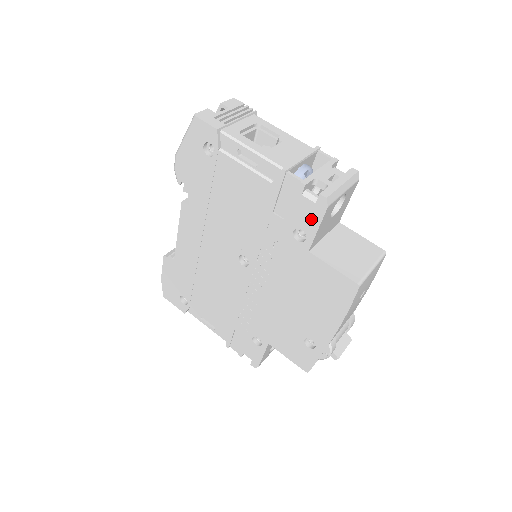
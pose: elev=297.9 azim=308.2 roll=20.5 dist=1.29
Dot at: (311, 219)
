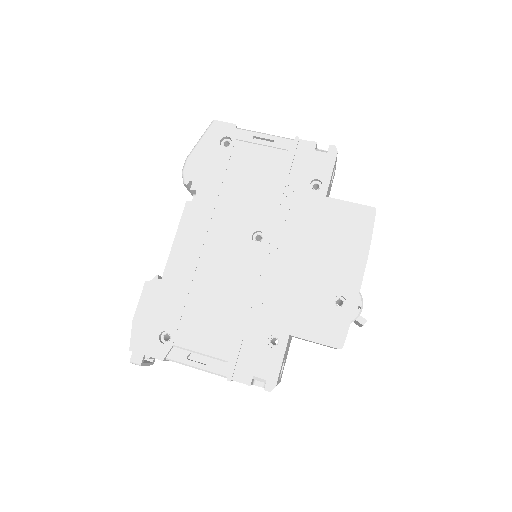
Dot at: (325, 167)
